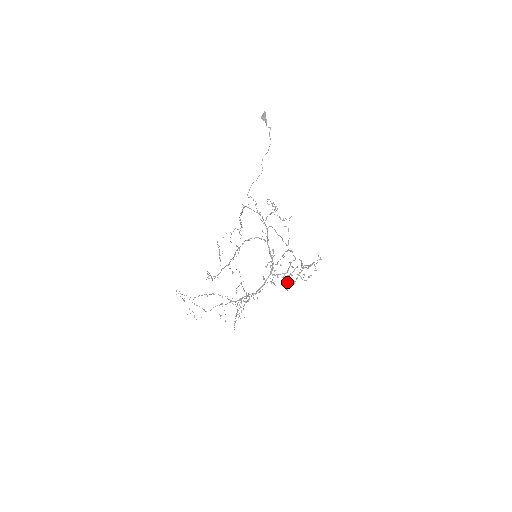
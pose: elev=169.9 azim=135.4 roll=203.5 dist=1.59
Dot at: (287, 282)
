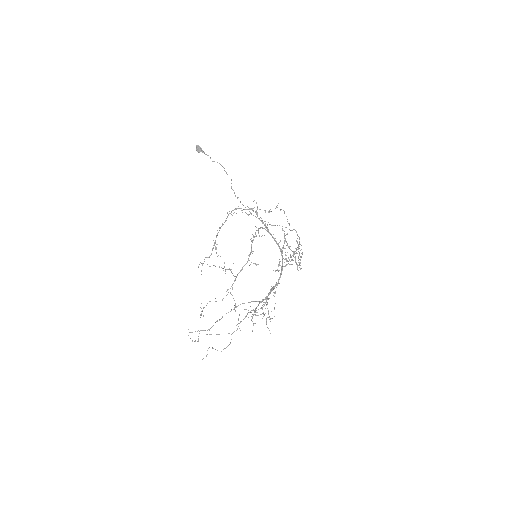
Dot at: (296, 264)
